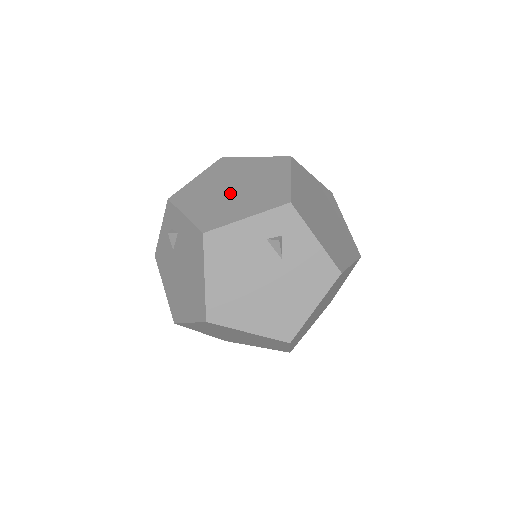
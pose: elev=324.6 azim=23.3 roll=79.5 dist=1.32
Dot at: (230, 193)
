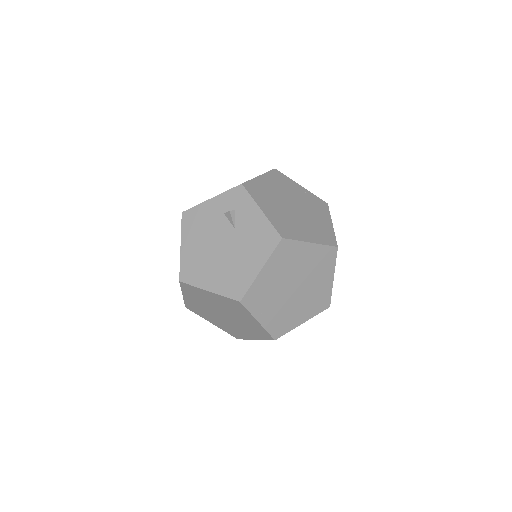
Dot at: occluded
